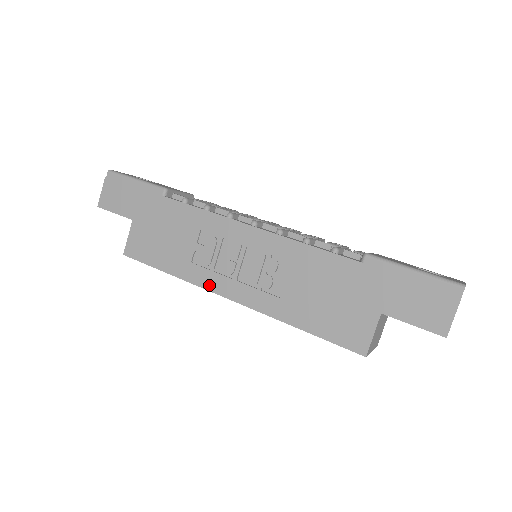
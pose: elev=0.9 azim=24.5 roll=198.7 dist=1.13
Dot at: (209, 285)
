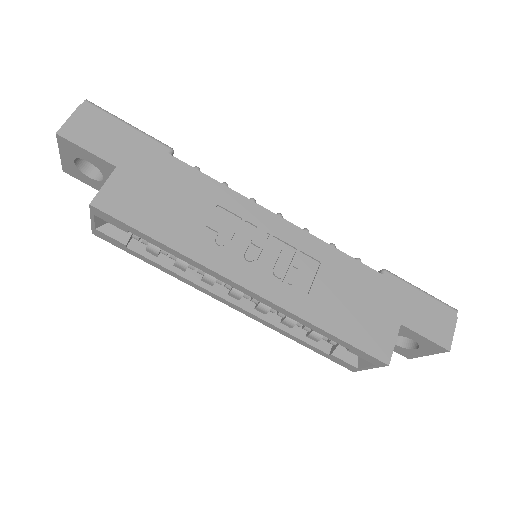
Dot at: (221, 268)
